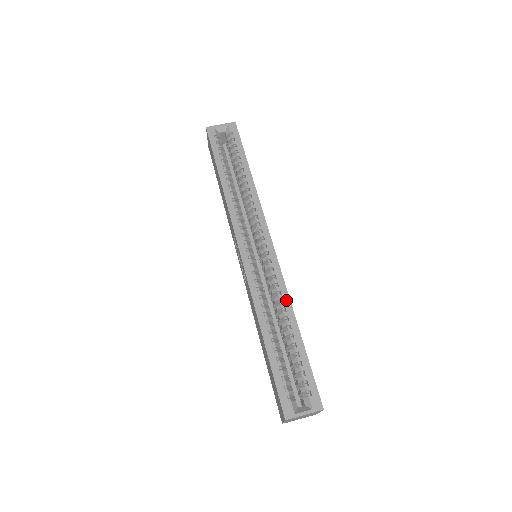
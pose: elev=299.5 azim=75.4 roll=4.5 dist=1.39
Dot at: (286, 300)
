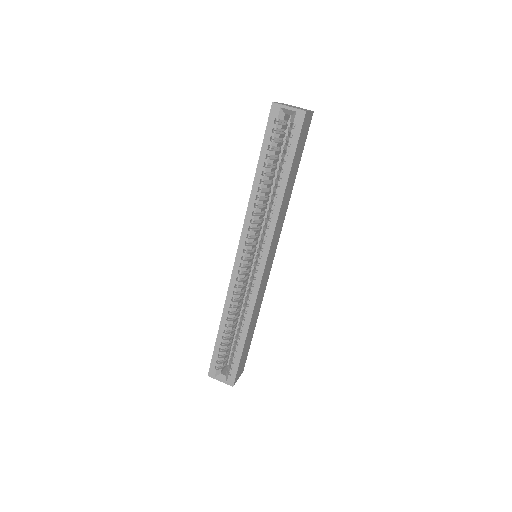
Dot at: (249, 313)
